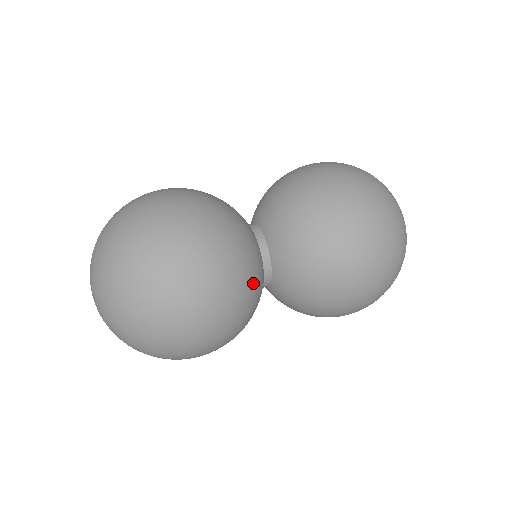
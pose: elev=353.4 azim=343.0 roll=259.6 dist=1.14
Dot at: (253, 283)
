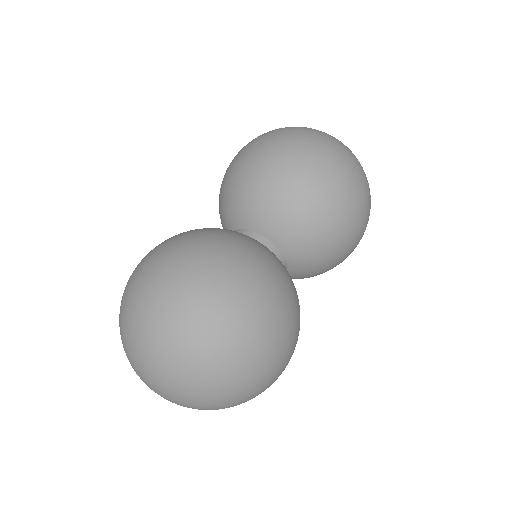
Dot at: (251, 242)
